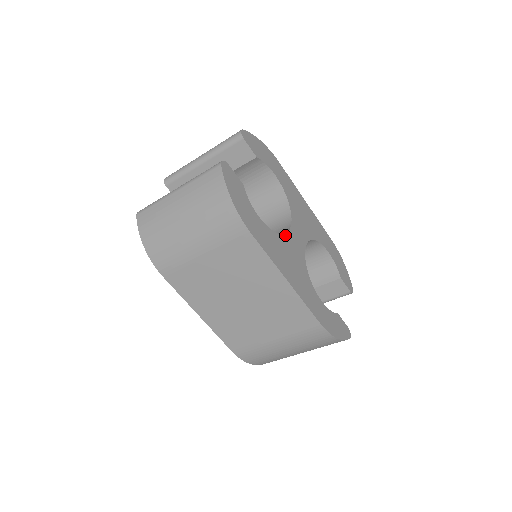
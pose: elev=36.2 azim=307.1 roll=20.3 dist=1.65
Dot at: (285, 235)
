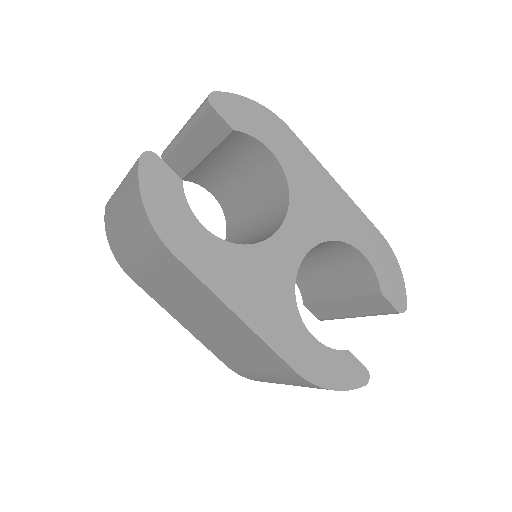
Dot at: (259, 244)
